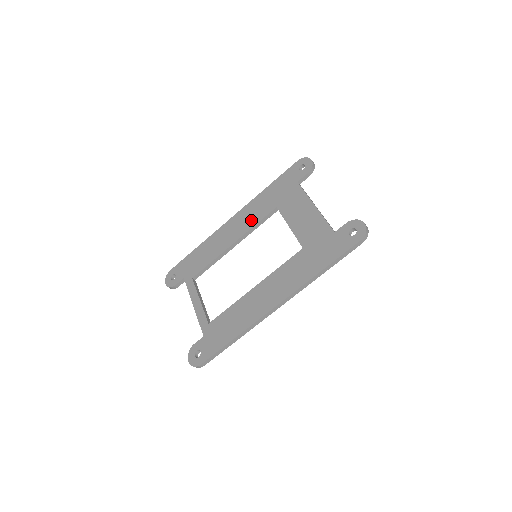
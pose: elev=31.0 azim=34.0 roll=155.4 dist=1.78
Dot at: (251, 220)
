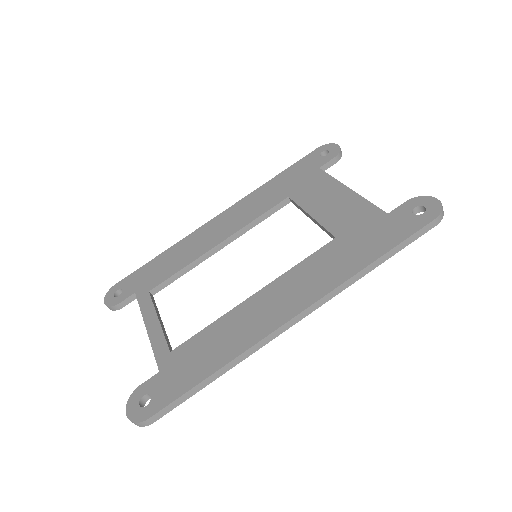
Dot at: (249, 214)
